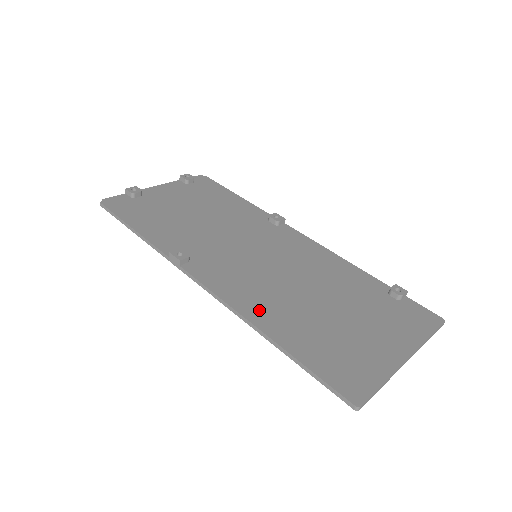
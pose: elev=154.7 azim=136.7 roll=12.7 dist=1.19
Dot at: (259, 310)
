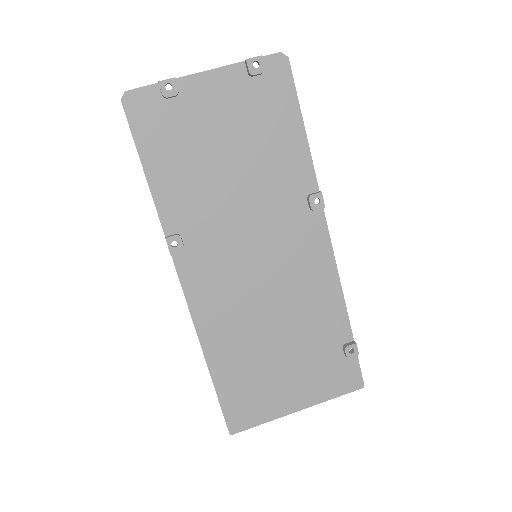
Dot at: (215, 332)
